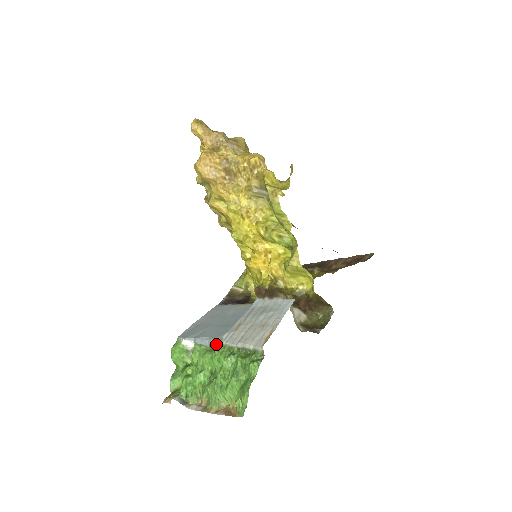
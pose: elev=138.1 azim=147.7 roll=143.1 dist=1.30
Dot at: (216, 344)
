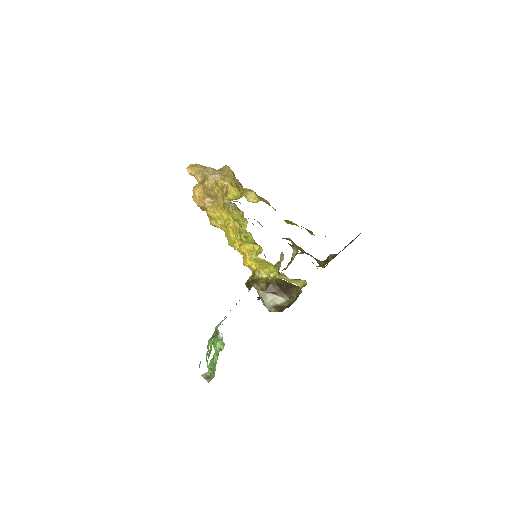
Dot at: occluded
